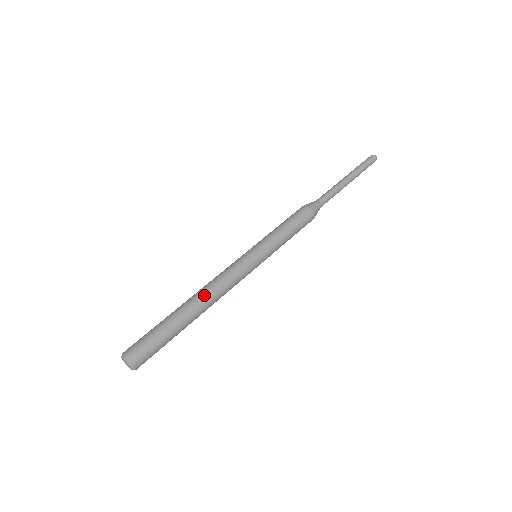
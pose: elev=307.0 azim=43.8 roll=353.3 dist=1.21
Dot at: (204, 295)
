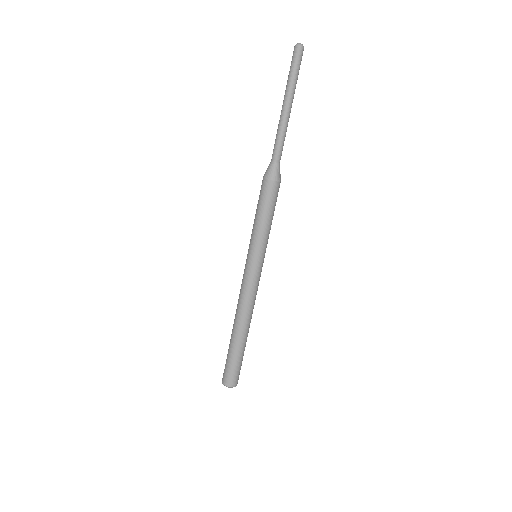
Dot at: (241, 319)
